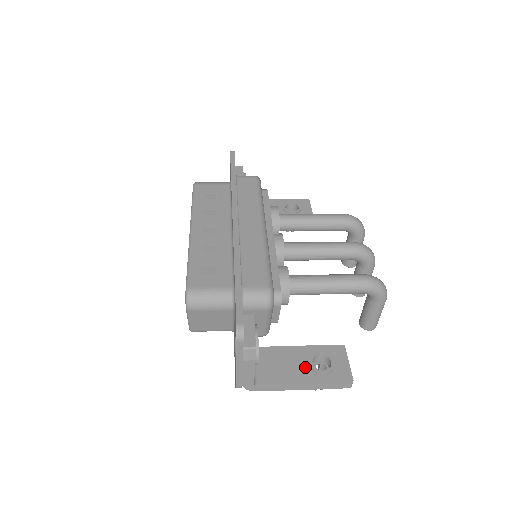
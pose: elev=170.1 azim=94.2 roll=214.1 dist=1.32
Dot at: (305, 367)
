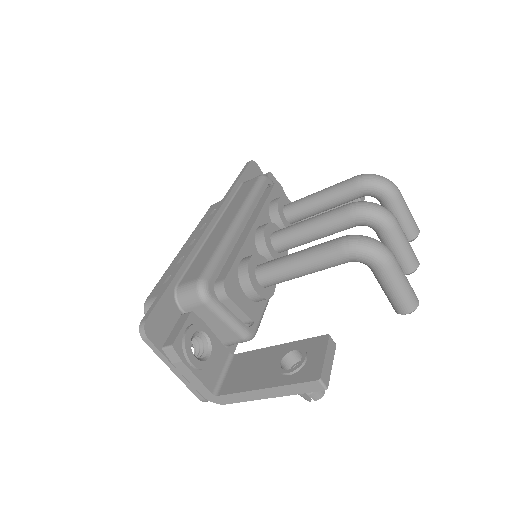
Dot at: (273, 369)
